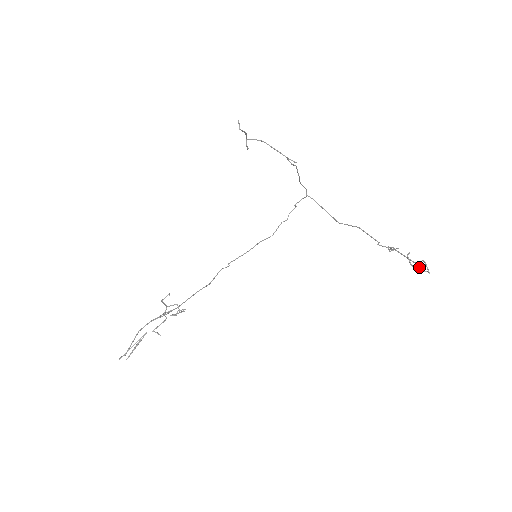
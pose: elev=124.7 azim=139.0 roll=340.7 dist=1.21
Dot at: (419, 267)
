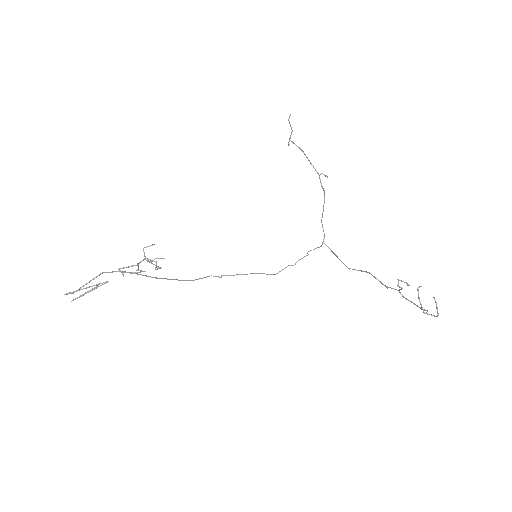
Dot at: (427, 311)
